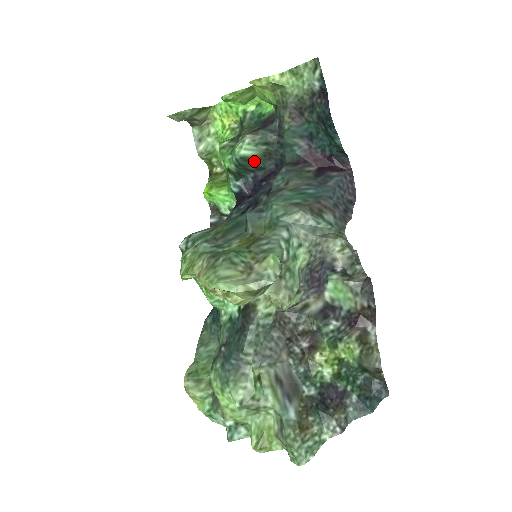
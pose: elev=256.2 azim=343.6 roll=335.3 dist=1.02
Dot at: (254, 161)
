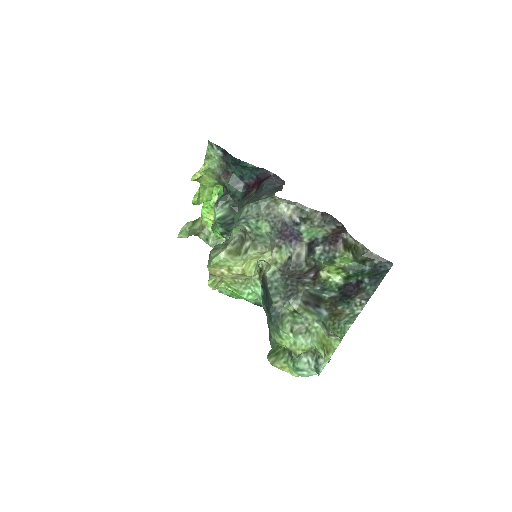
Dot at: (227, 216)
